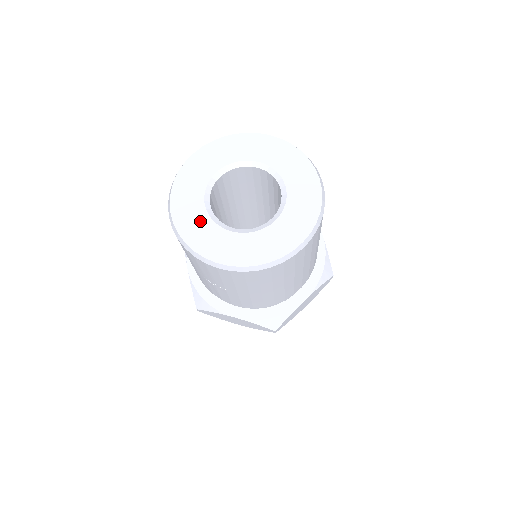
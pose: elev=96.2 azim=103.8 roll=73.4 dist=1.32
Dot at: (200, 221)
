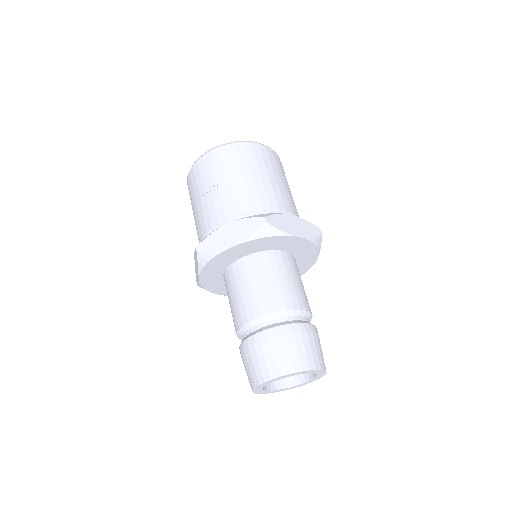
Dot at: occluded
